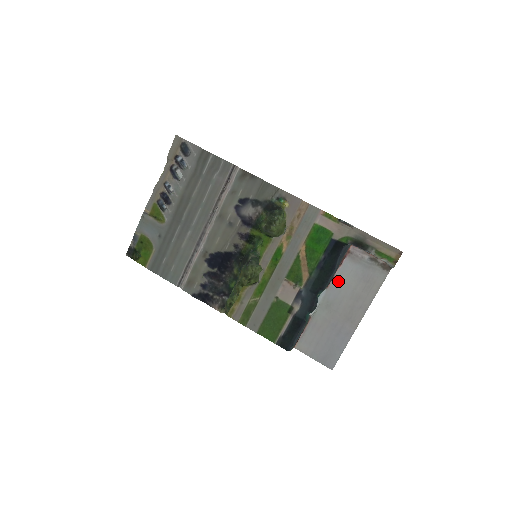
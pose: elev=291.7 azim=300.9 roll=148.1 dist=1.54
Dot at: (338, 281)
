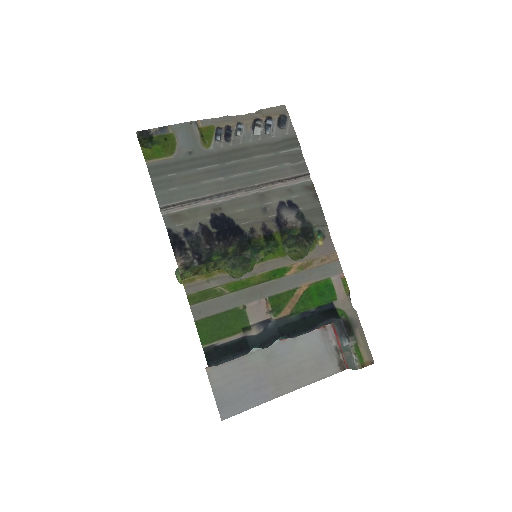
Dot at: (296, 342)
